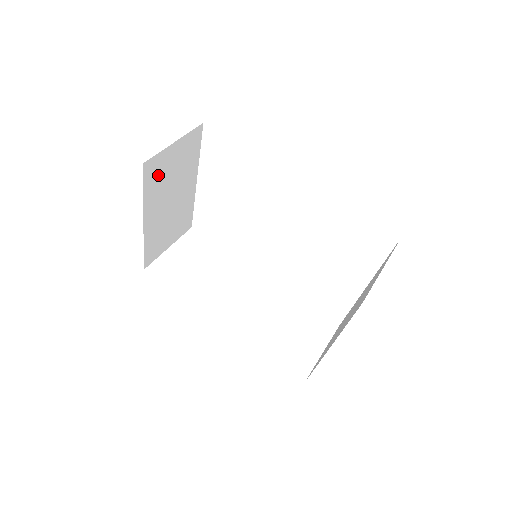
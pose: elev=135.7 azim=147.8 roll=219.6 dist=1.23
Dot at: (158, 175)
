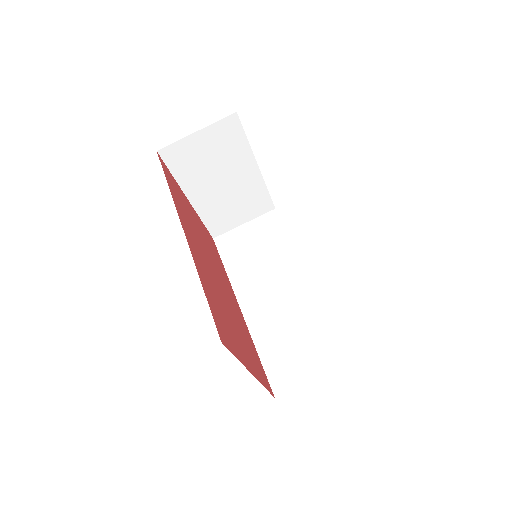
Dot at: (187, 160)
